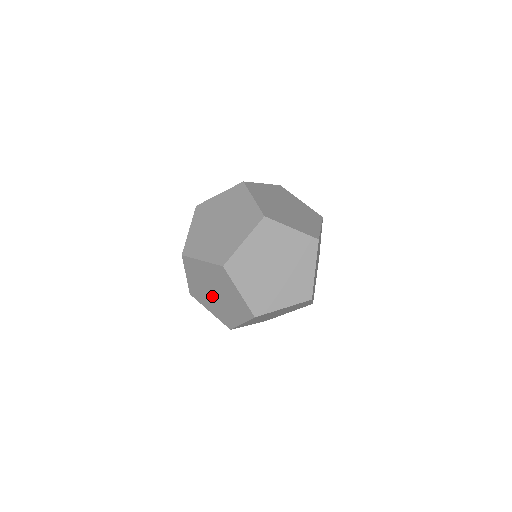
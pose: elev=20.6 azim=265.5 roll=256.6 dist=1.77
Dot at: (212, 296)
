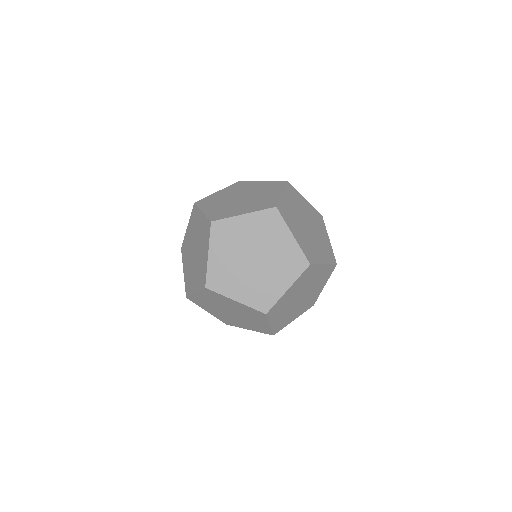
Dot at: (194, 261)
